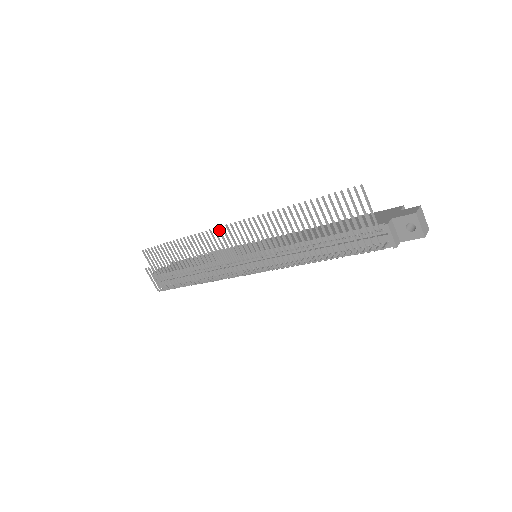
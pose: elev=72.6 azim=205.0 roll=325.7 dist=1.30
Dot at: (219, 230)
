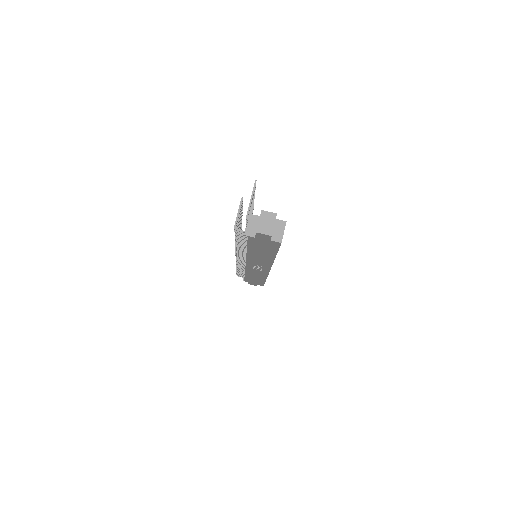
Dot at: occluded
